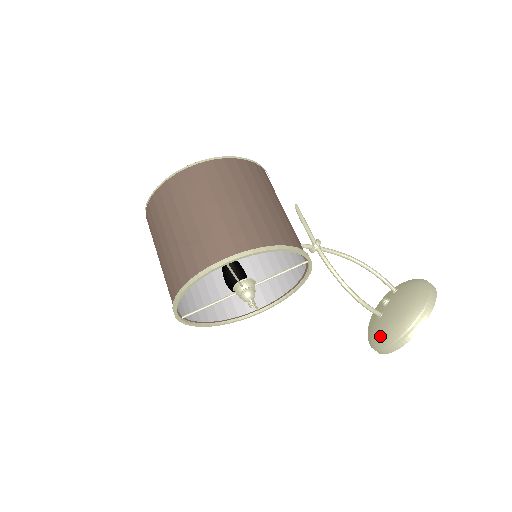
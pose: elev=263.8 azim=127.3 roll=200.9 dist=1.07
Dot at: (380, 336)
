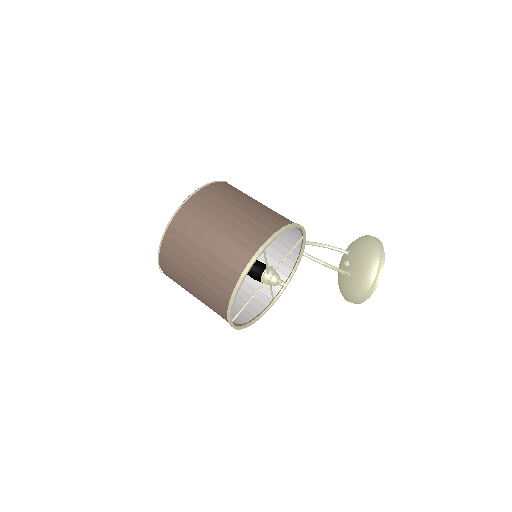
Dot at: (358, 287)
